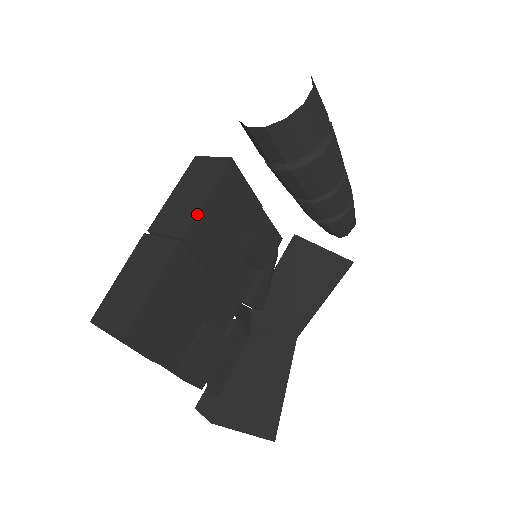
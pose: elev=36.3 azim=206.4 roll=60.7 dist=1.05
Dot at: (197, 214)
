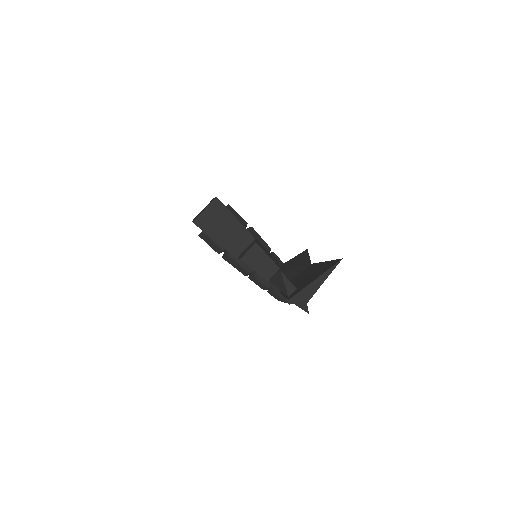
Dot at: occluded
